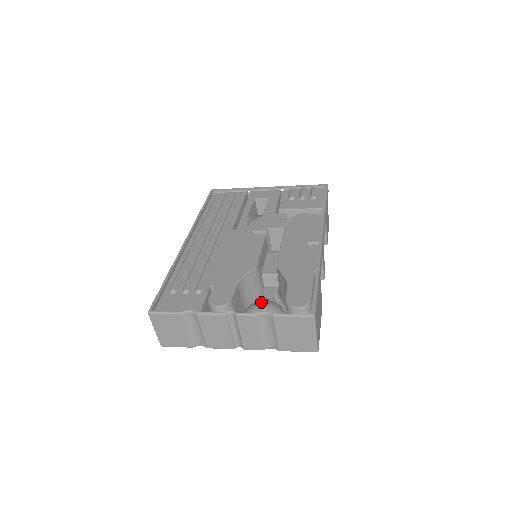
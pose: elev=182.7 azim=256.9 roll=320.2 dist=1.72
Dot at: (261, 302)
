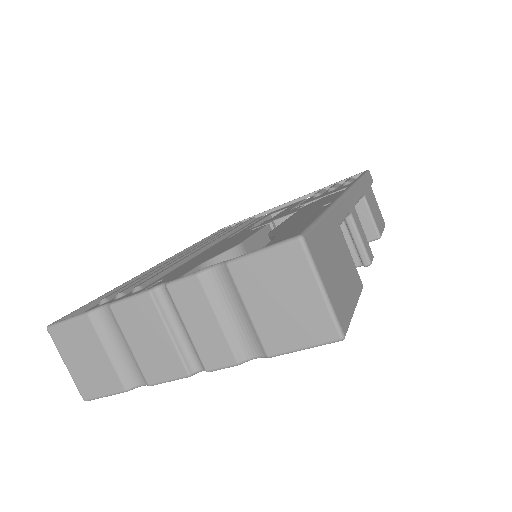
Dot at: occluded
